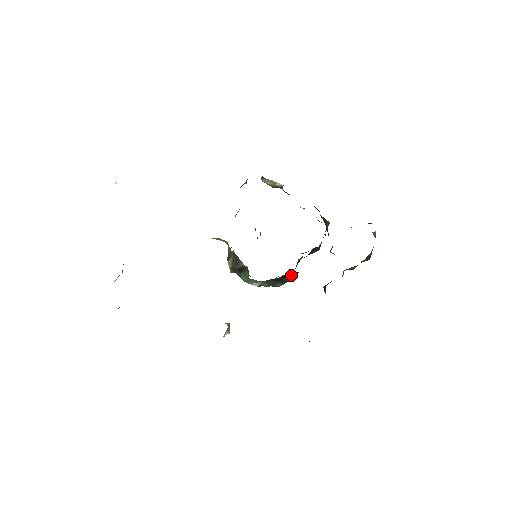
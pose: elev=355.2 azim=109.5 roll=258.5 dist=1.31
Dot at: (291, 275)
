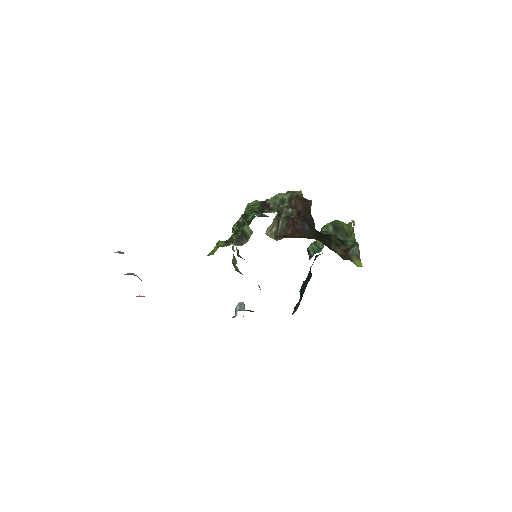
Dot at: occluded
